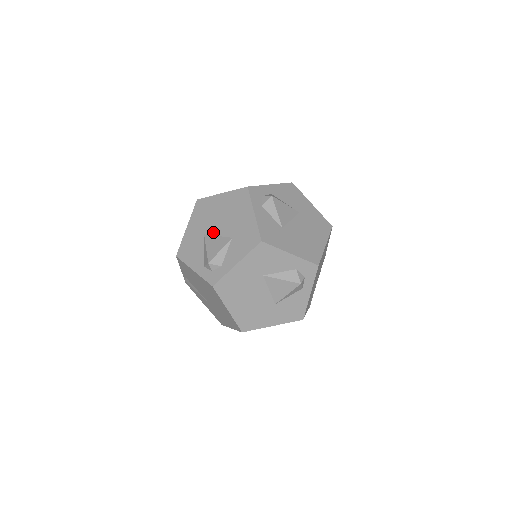
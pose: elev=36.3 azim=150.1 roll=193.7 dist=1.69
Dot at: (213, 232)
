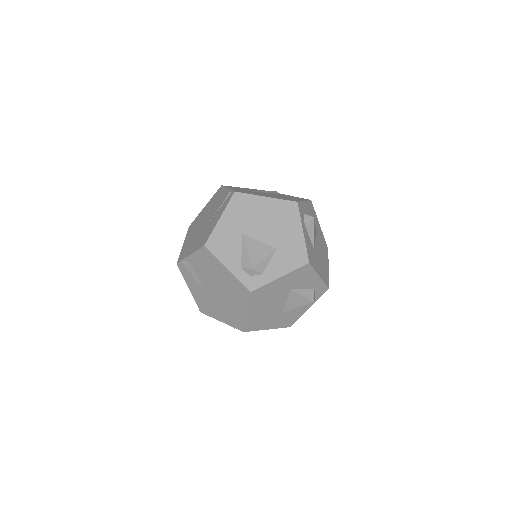
Dot at: (254, 235)
